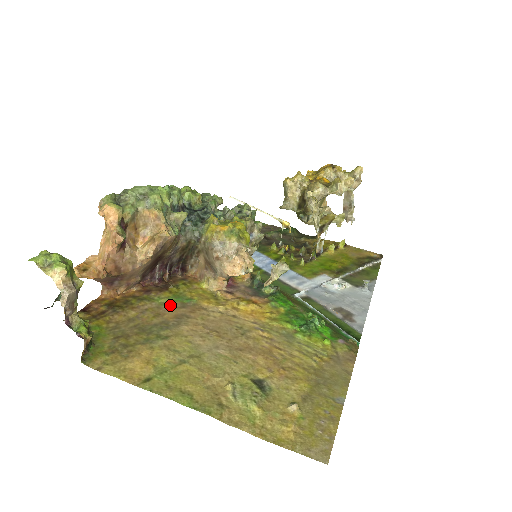
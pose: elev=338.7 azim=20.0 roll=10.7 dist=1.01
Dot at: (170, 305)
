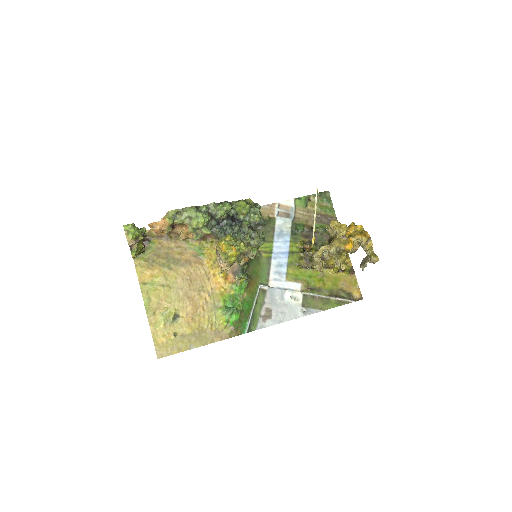
Dot at: (192, 251)
